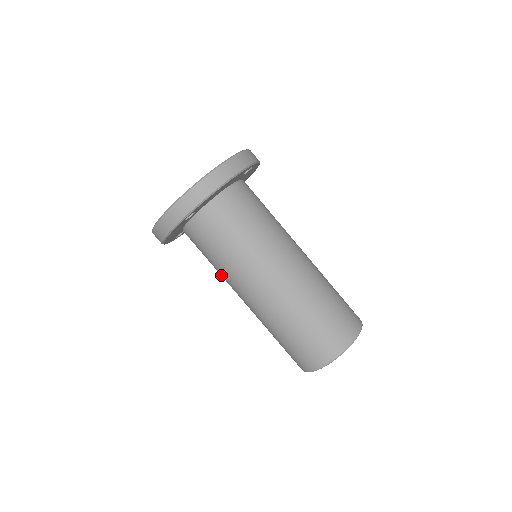
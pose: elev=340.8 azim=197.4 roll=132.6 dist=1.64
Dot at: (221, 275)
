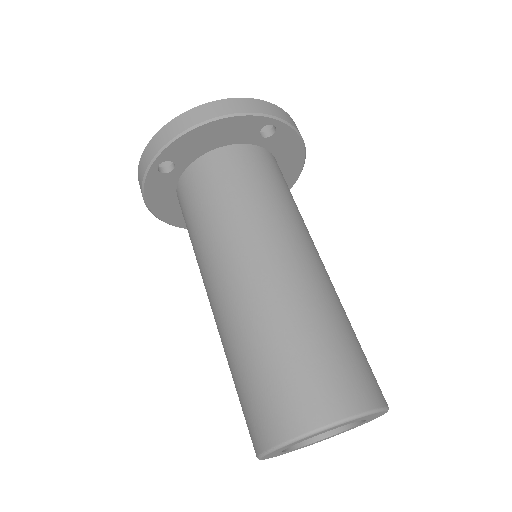
Dot at: occluded
